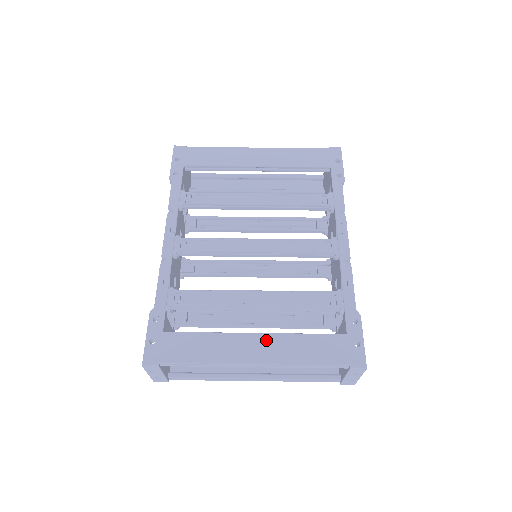
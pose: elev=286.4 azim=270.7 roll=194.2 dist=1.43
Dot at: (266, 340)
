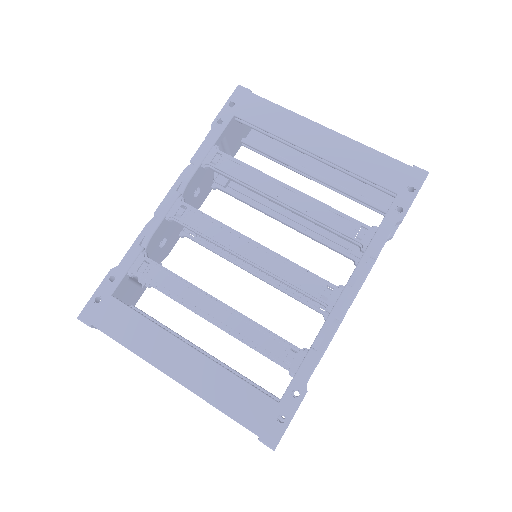
Dot at: (196, 360)
